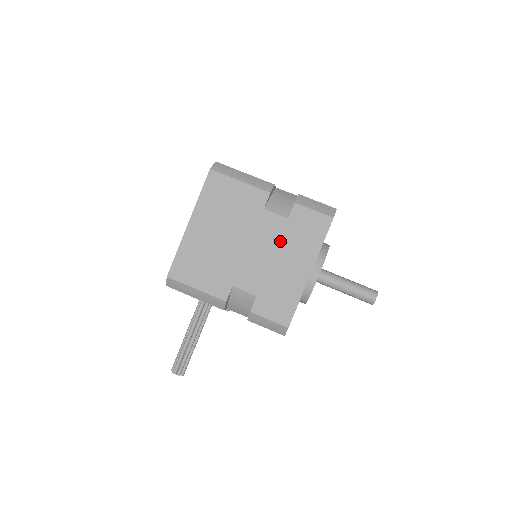
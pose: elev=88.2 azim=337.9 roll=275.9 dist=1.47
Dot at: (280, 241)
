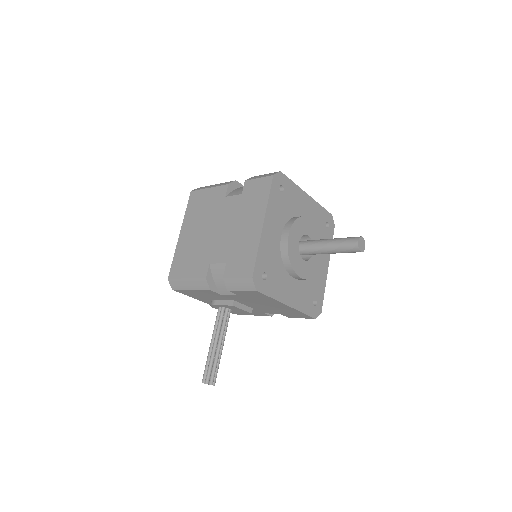
Dot at: (238, 213)
